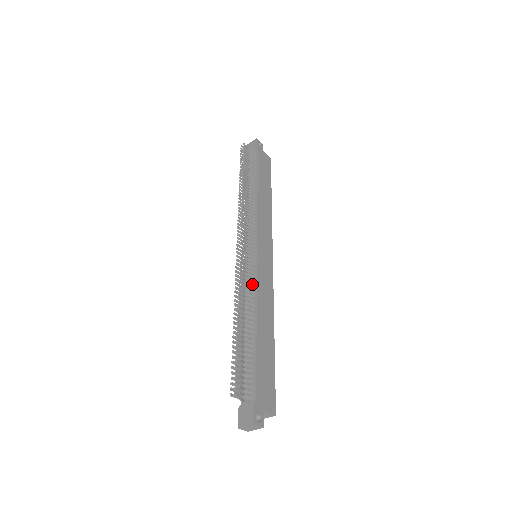
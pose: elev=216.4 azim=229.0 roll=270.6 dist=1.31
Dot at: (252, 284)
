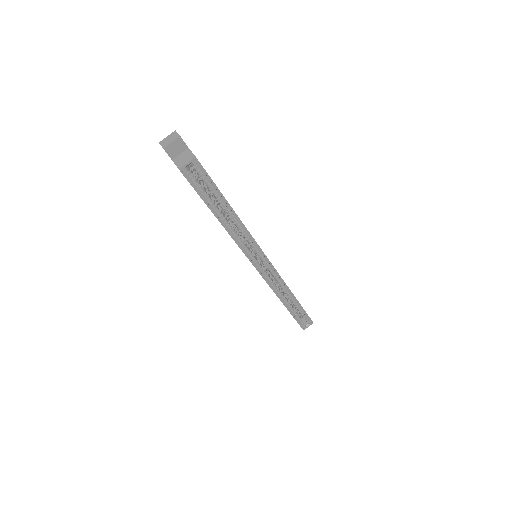
Dot at: occluded
